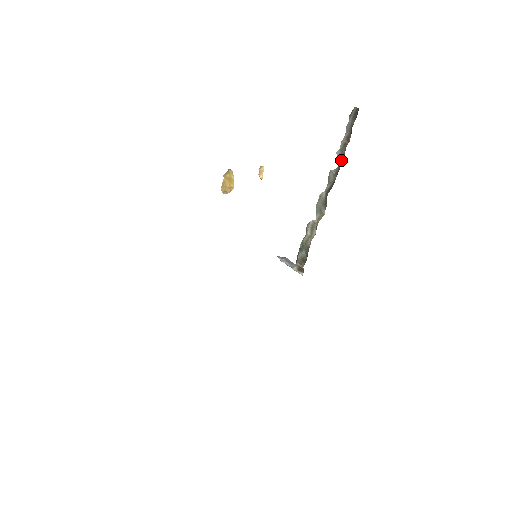
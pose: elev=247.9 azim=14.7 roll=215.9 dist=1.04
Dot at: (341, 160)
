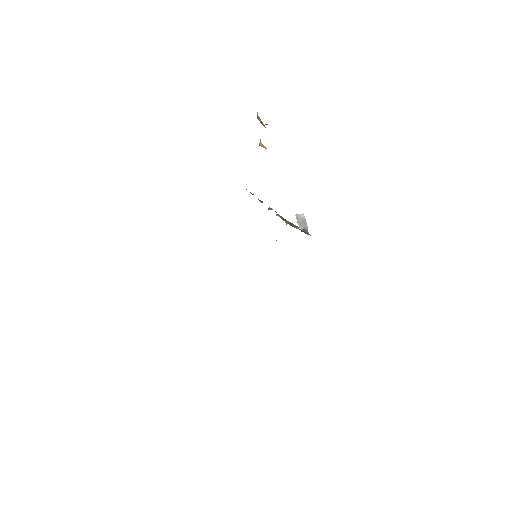
Dot at: occluded
